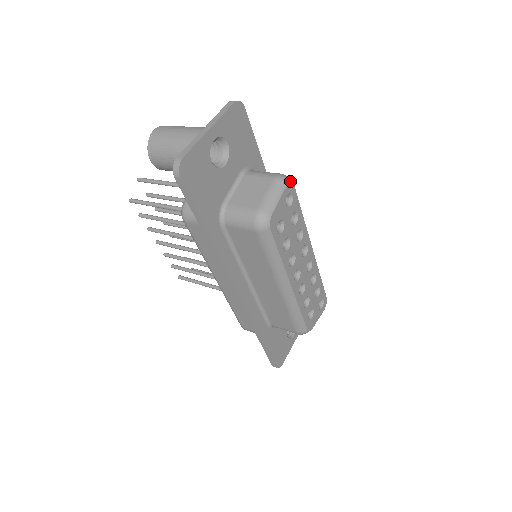
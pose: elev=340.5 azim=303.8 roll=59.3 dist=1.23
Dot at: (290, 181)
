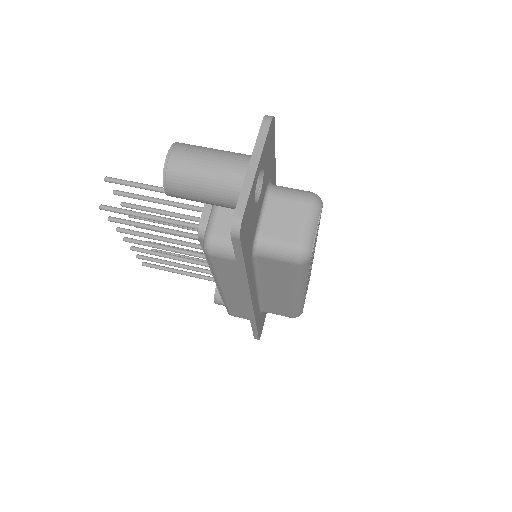
Dot at: occluded
